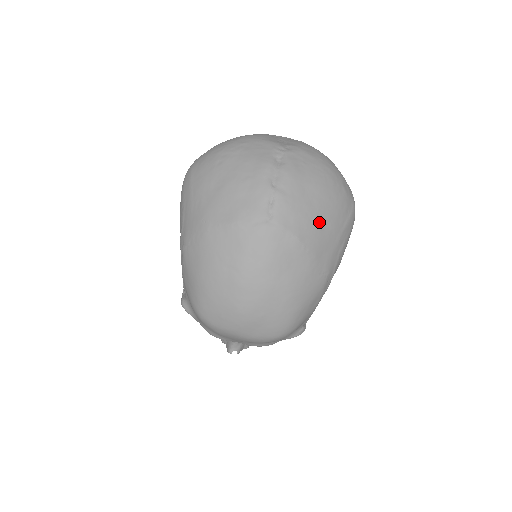
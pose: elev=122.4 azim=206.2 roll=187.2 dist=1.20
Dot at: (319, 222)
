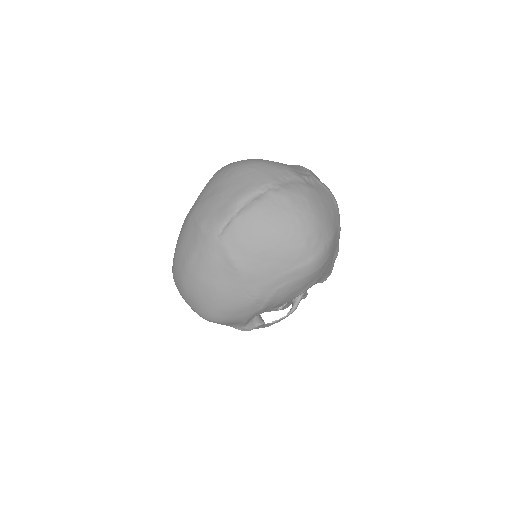
Dot at: (259, 257)
